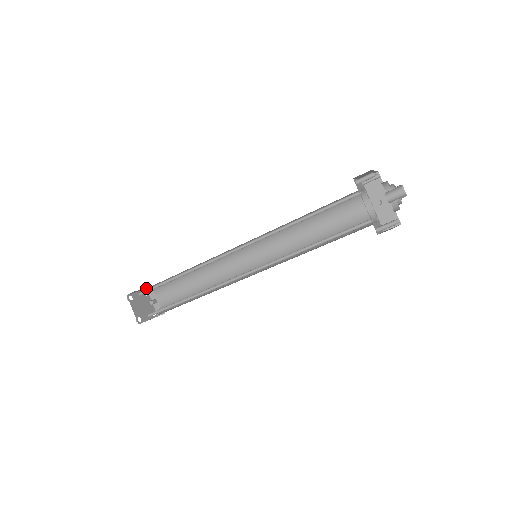
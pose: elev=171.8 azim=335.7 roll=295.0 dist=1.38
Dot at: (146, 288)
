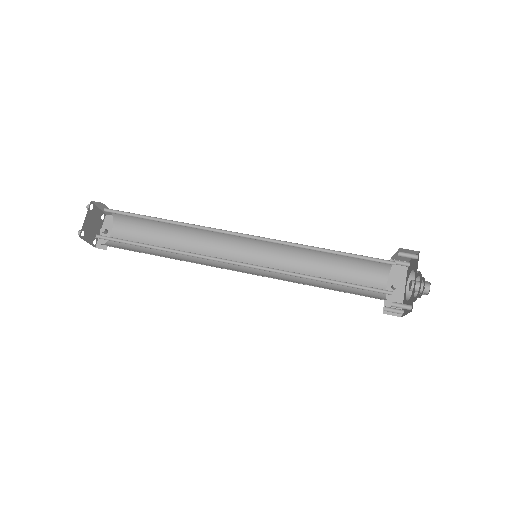
Dot at: occluded
